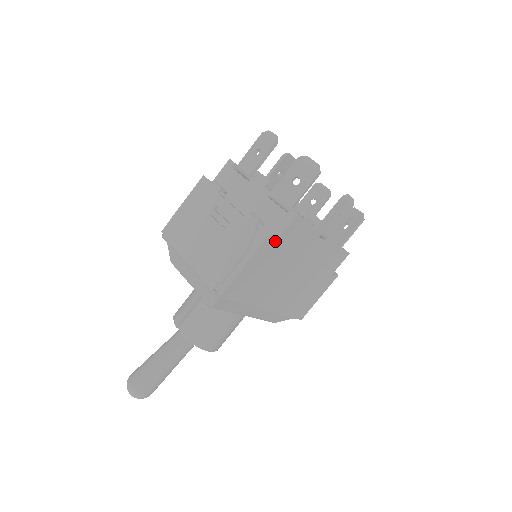
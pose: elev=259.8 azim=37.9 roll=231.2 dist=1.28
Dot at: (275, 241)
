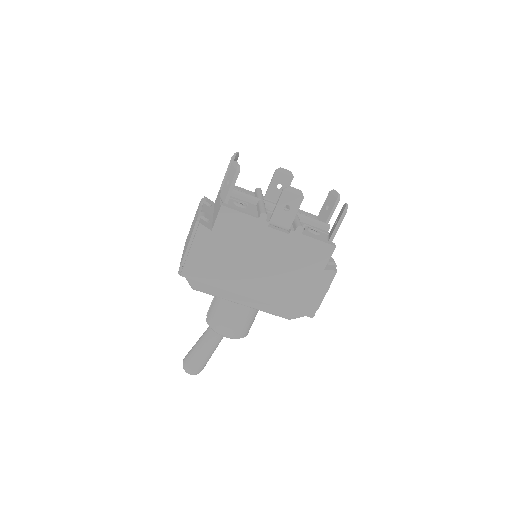
Dot at: (212, 230)
